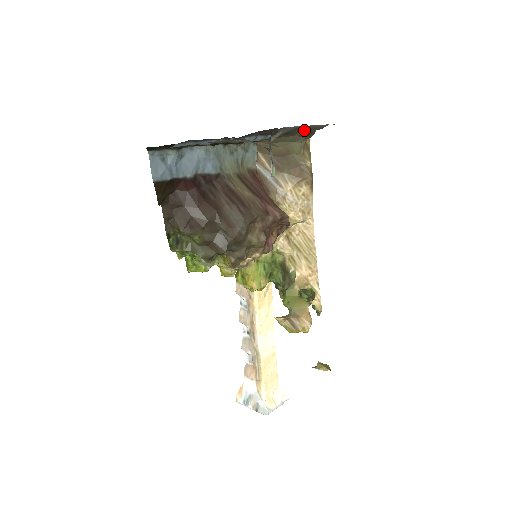
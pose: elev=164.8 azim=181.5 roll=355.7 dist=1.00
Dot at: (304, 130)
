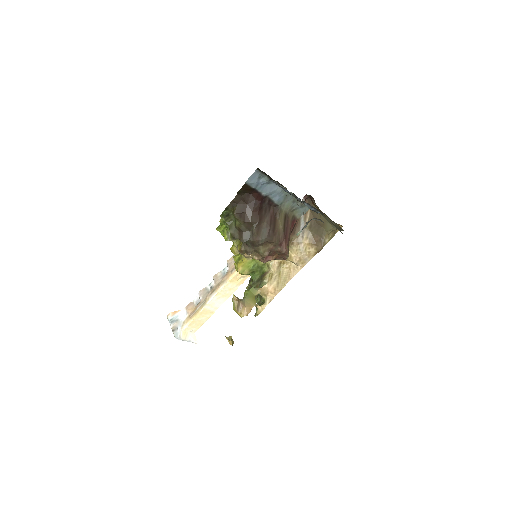
Dot at: occluded
